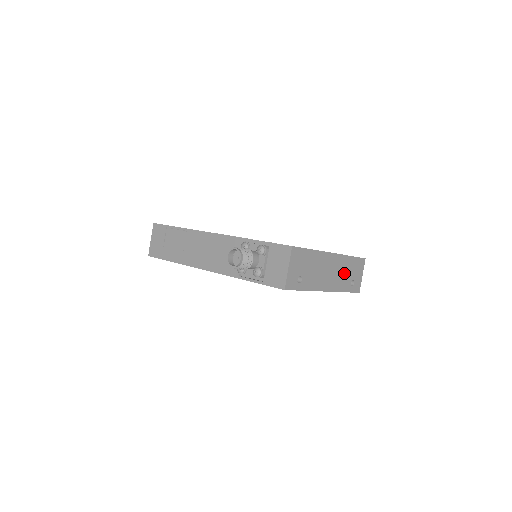
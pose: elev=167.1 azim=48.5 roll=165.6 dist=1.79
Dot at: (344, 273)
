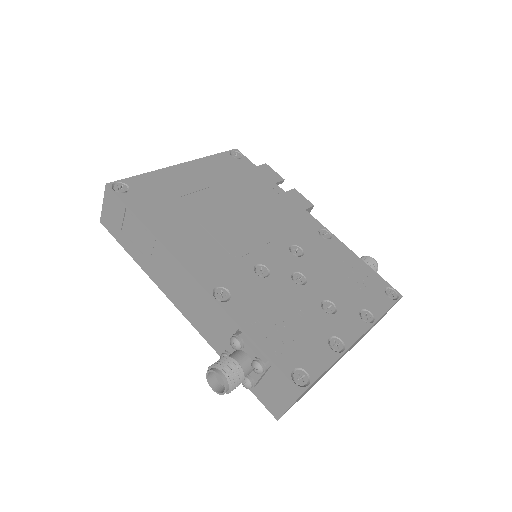
Dot at: occluded
